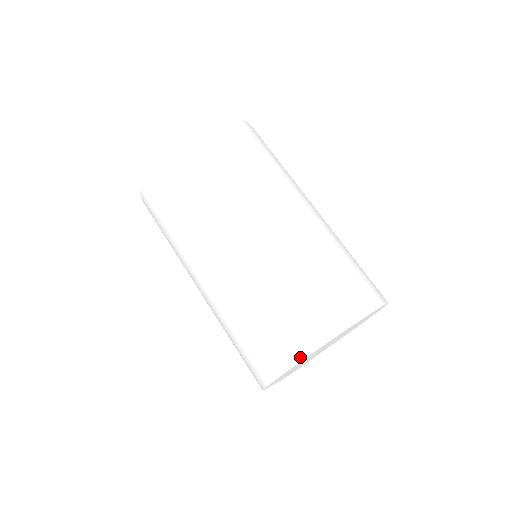
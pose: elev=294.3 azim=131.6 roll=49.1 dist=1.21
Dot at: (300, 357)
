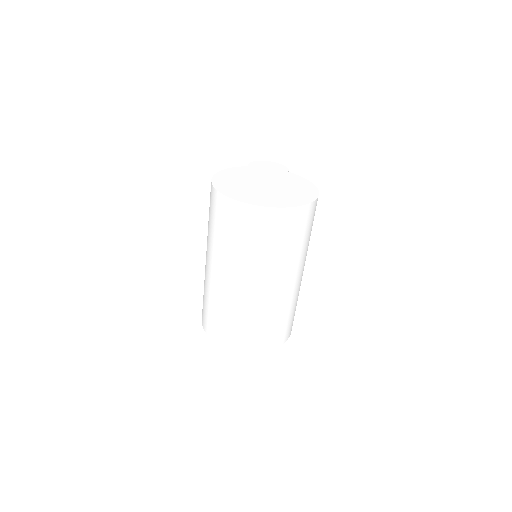
Dot at: (209, 336)
